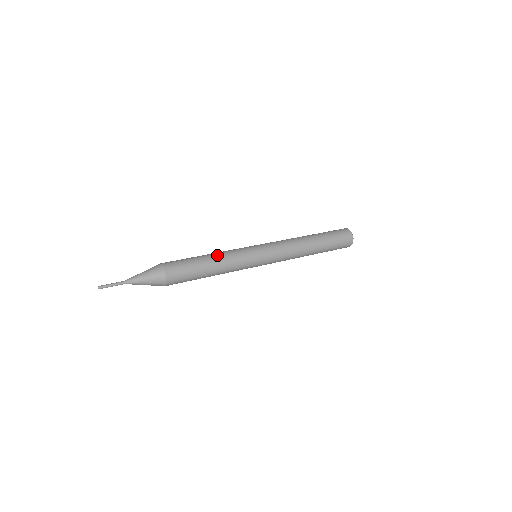
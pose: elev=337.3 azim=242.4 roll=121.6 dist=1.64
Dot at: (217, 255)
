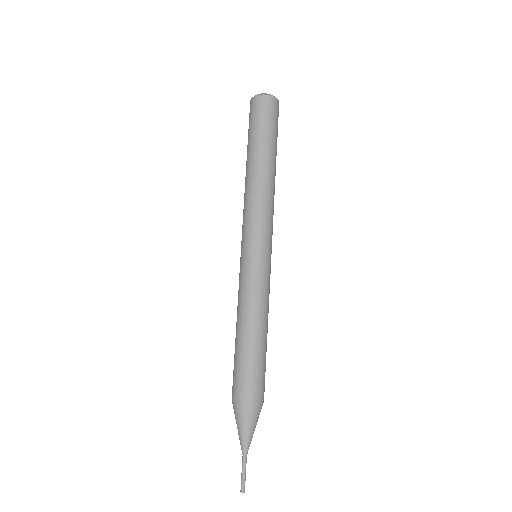
Dot at: (253, 319)
